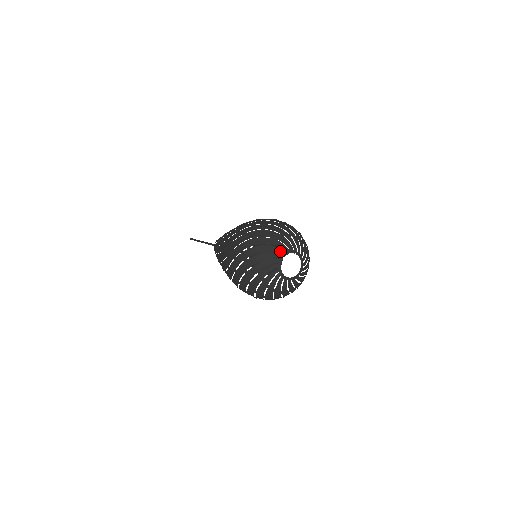
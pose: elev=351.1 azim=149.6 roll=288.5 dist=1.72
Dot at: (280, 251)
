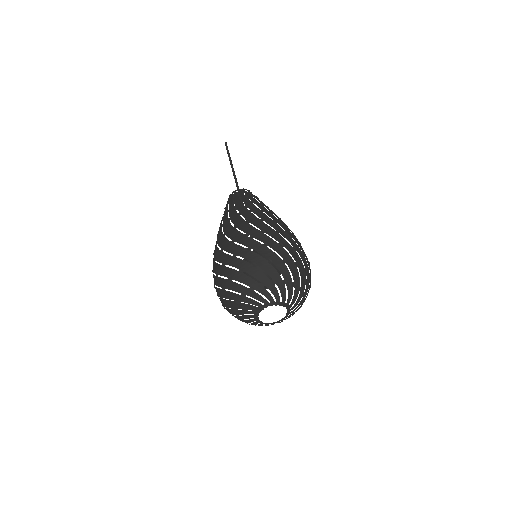
Dot at: (250, 317)
